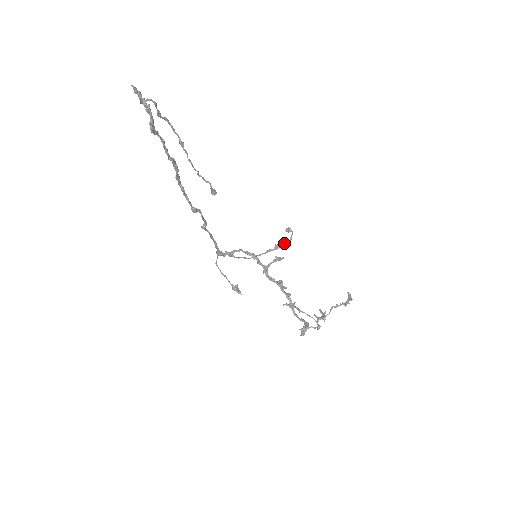
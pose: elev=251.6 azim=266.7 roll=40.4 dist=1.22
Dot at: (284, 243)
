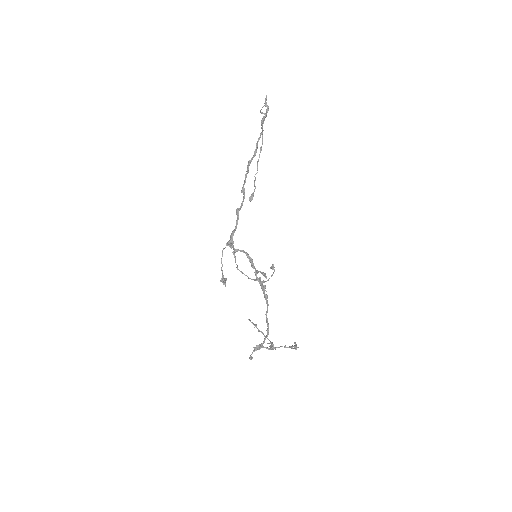
Dot at: (262, 281)
